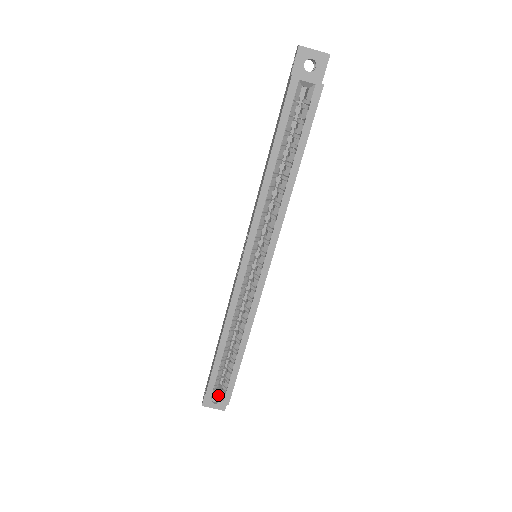
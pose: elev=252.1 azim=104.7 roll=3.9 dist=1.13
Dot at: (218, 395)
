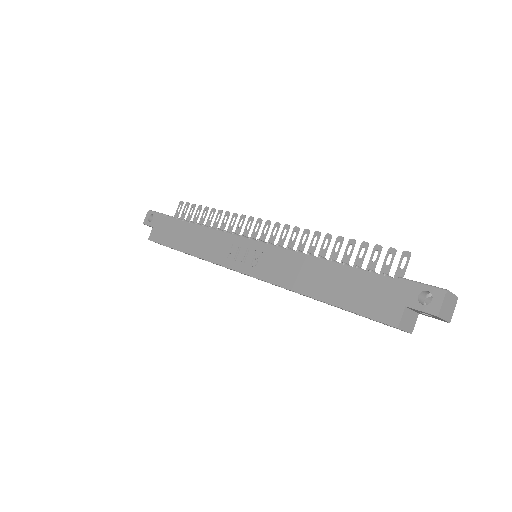
Dot at: occluded
